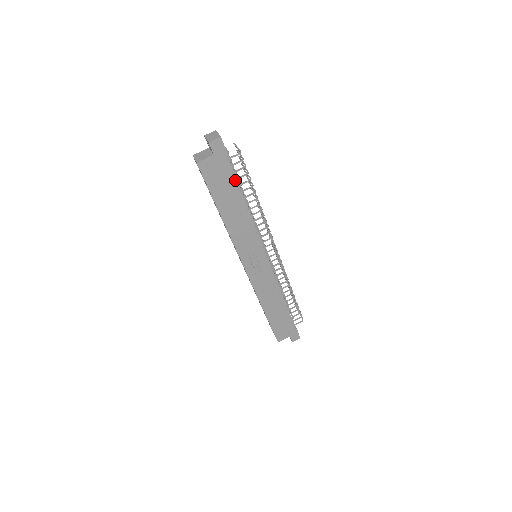
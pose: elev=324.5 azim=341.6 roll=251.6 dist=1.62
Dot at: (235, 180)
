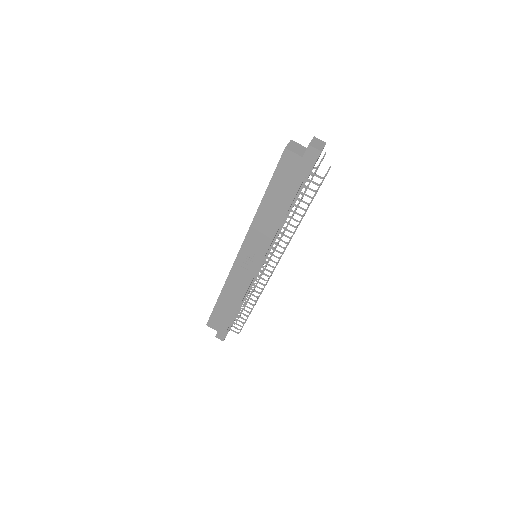
Dot at: (298, 191)
